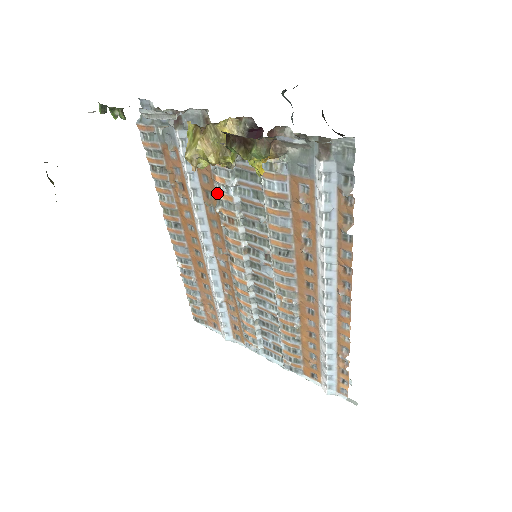
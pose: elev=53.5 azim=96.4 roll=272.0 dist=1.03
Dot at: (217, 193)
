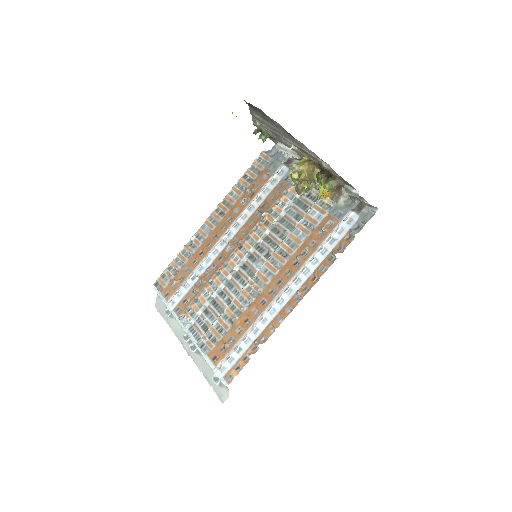
Dot at: (273, 205)
